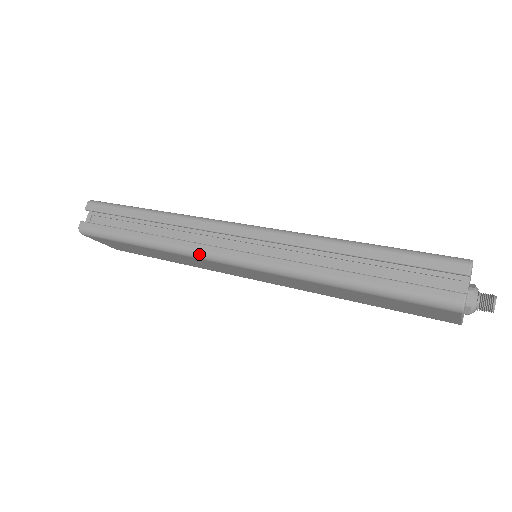
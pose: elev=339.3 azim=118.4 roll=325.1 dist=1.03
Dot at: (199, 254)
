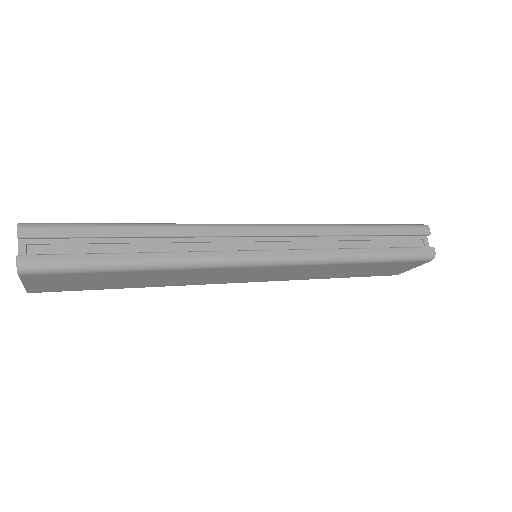
Dot at: (229, 262)
